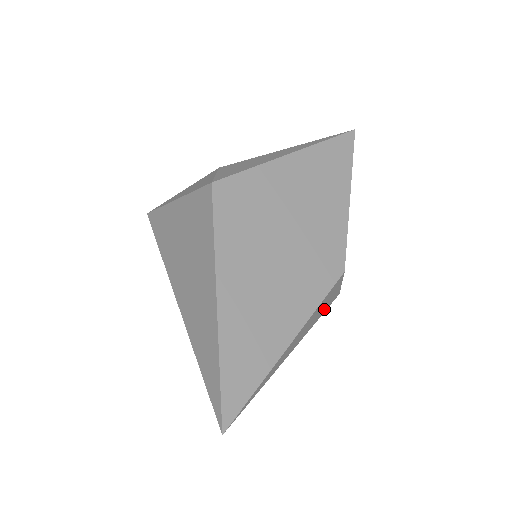
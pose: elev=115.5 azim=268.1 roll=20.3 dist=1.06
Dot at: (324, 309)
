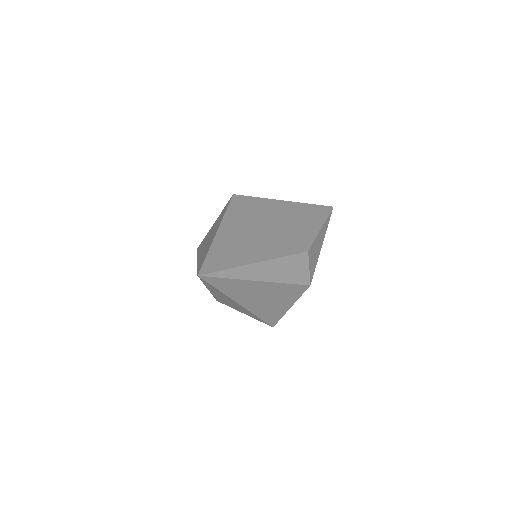
Dot at: (293, 278)
